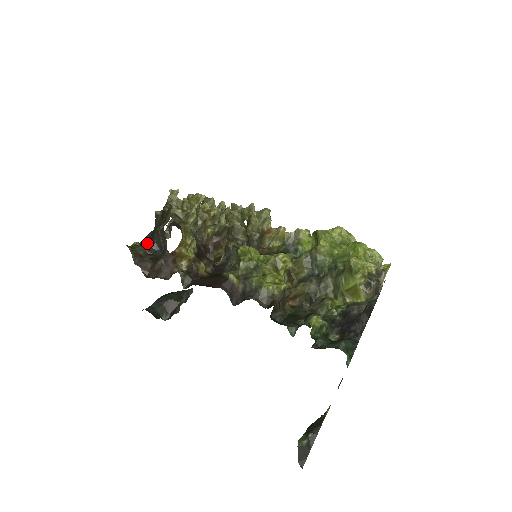
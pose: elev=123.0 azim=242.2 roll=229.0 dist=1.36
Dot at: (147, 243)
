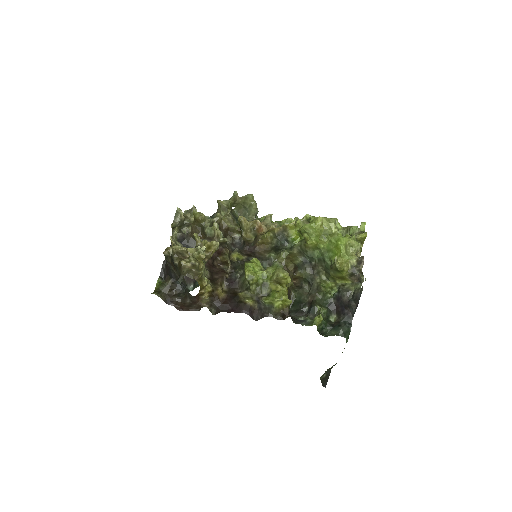
Dot at: (168, 282)
